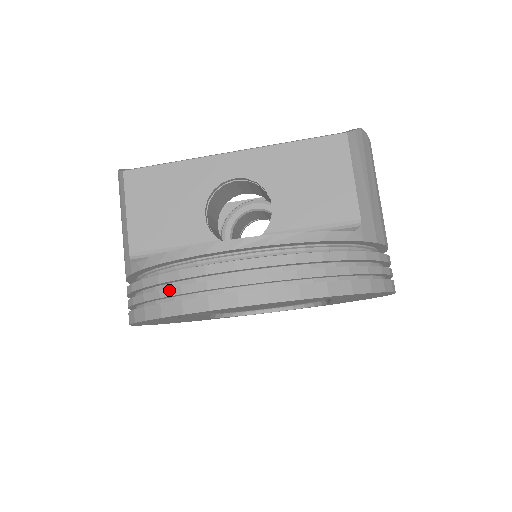
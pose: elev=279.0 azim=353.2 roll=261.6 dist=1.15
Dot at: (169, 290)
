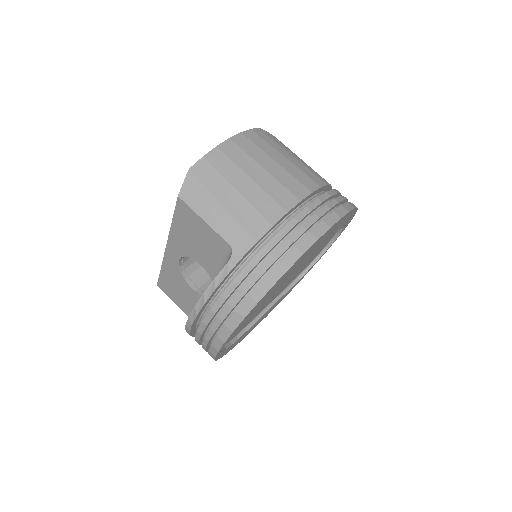
Dot at: occluded
